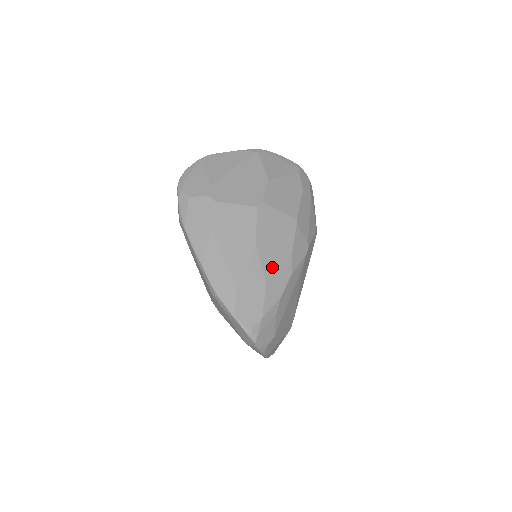
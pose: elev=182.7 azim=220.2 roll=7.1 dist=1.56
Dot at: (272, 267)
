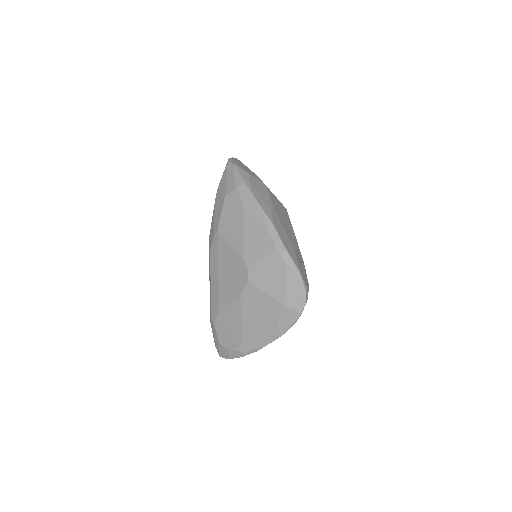
Dot at: occluded
